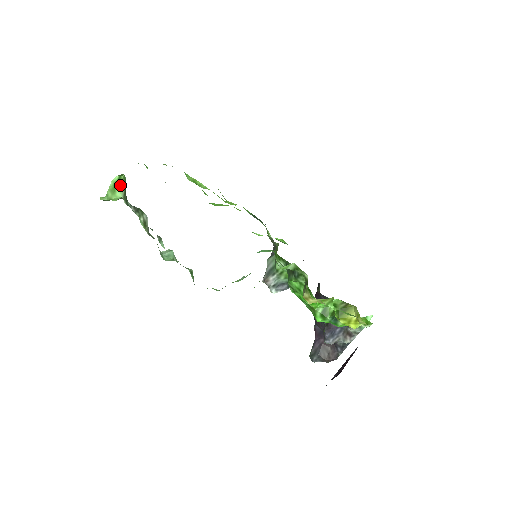
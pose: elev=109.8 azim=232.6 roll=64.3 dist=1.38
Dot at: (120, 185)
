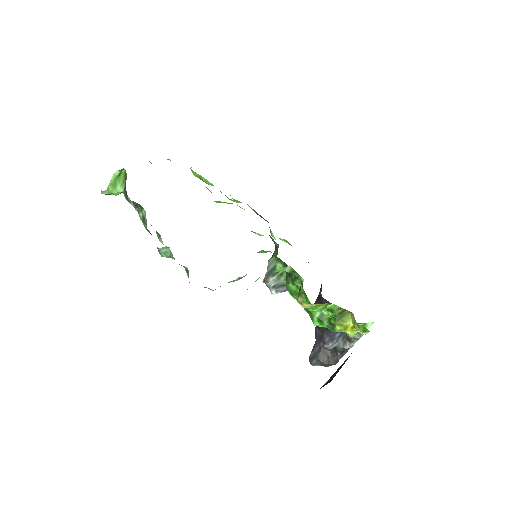
Dot at: (121, 180)
